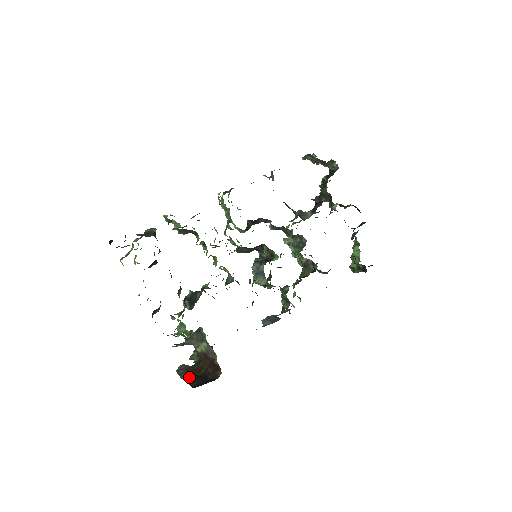
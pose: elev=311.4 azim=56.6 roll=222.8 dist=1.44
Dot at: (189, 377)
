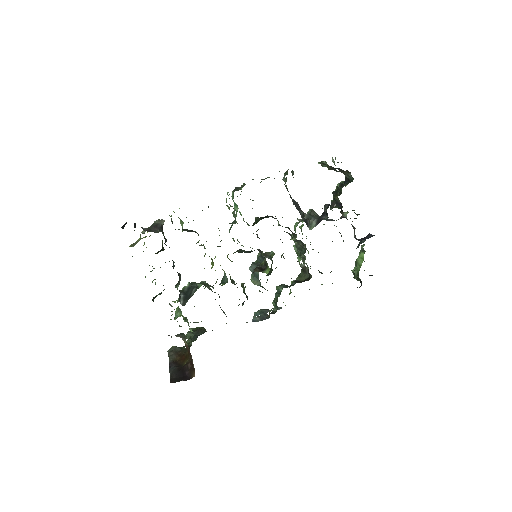
Dot at: (174, 364)
